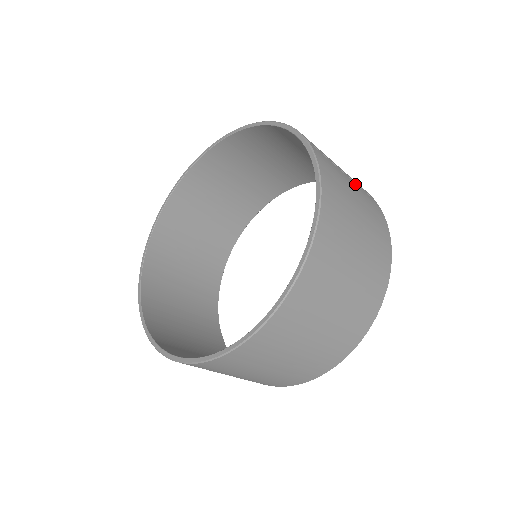
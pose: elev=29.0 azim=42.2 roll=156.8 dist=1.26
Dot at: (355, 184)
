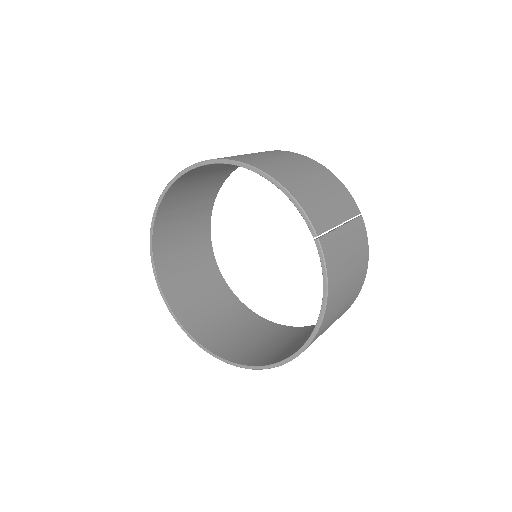
Dot at: (349, 227)
